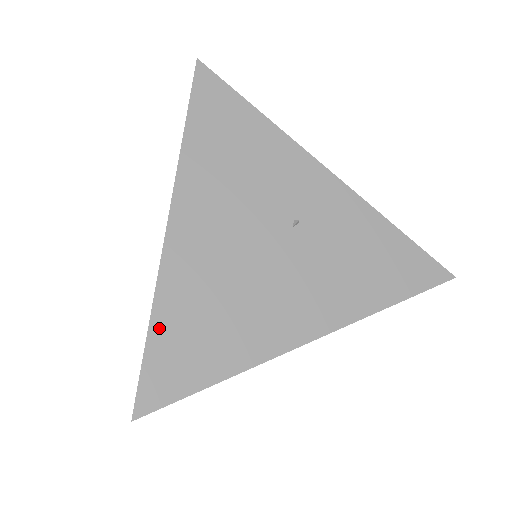
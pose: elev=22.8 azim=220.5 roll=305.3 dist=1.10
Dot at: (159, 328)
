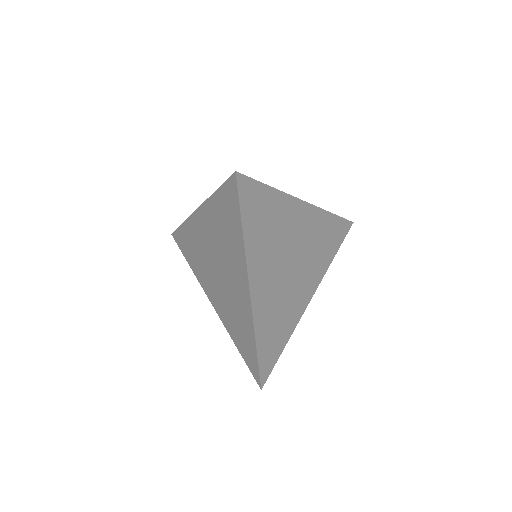
Dot at: occluded
